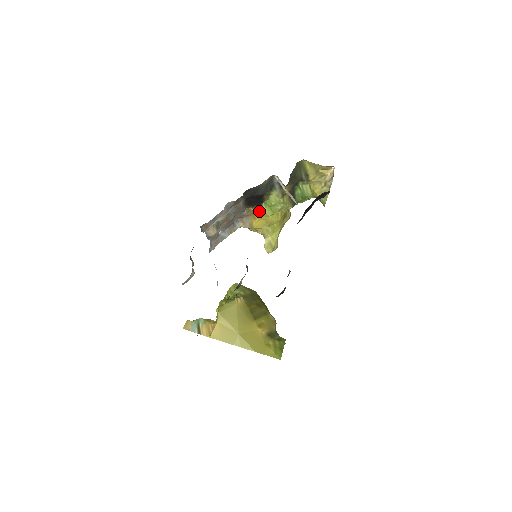
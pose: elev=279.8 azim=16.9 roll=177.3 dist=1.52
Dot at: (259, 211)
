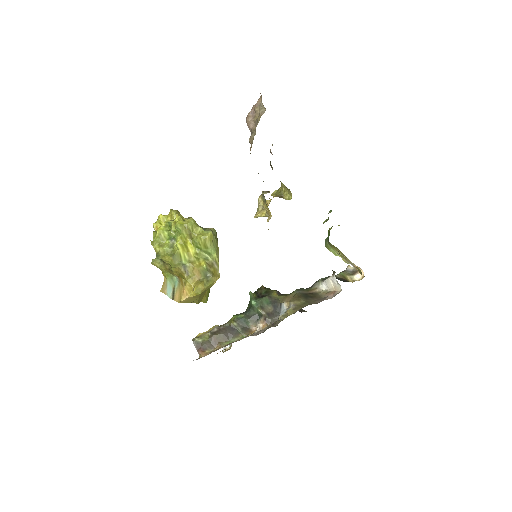
Dot at: occluded
